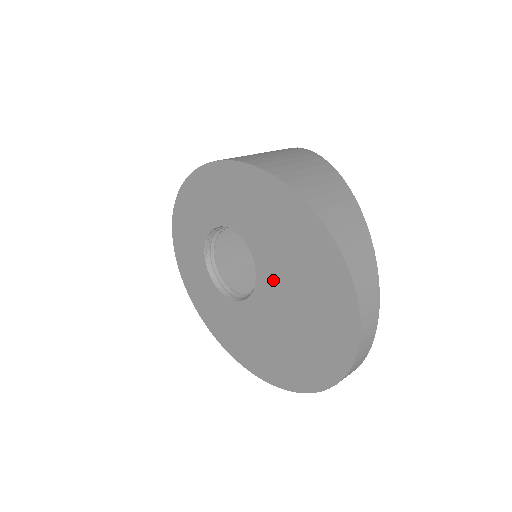
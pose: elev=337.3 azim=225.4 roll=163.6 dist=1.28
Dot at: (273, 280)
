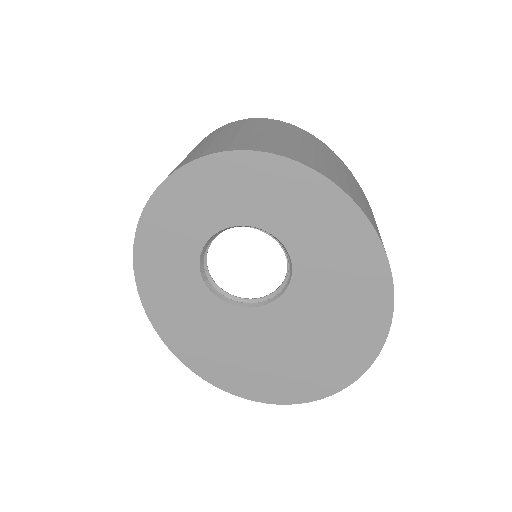
Dot at: (292, 317)
